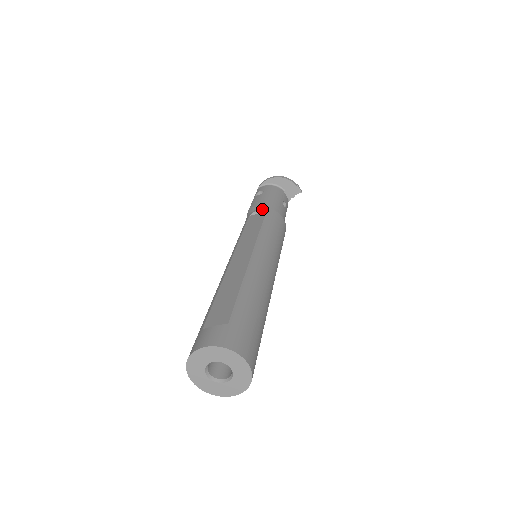
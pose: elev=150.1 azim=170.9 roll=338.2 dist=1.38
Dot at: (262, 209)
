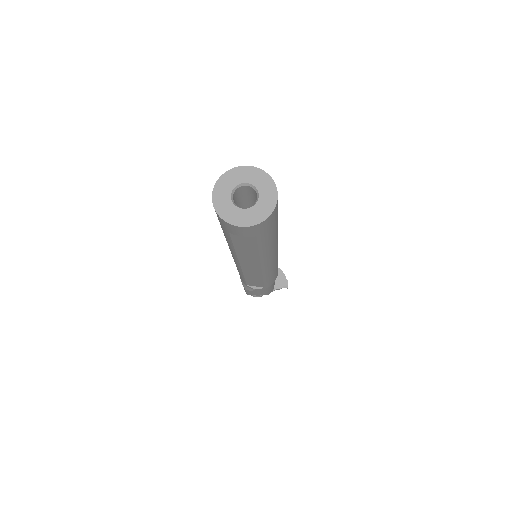
Dot at: occluded
